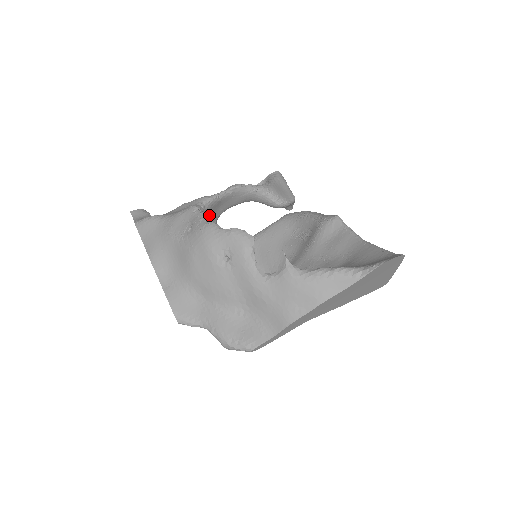
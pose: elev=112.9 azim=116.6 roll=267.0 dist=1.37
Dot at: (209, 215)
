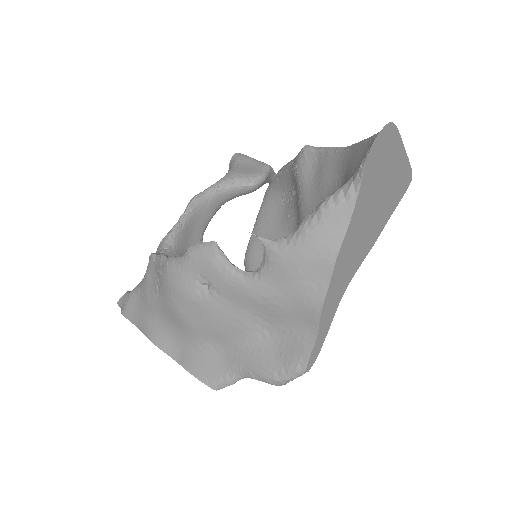
Dot at: (184, 250)
